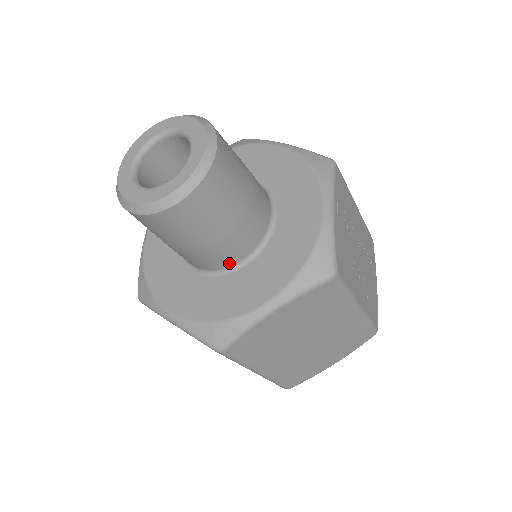
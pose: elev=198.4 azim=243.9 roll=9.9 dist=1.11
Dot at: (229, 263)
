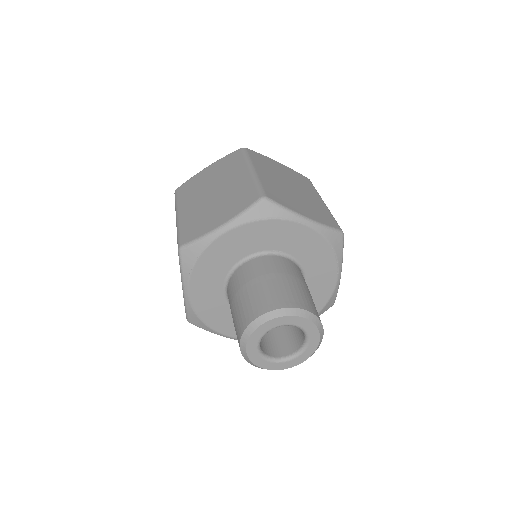
Dot at: occluded
